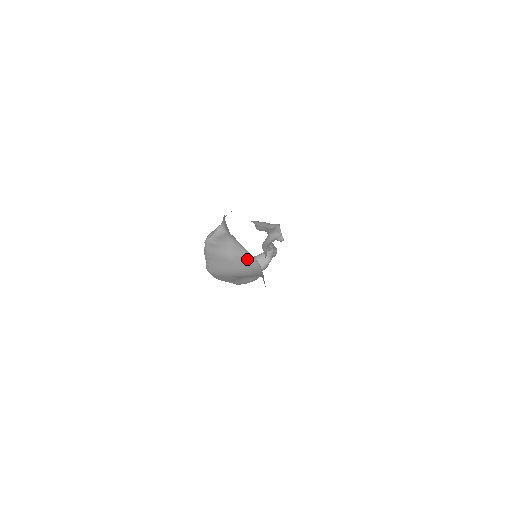
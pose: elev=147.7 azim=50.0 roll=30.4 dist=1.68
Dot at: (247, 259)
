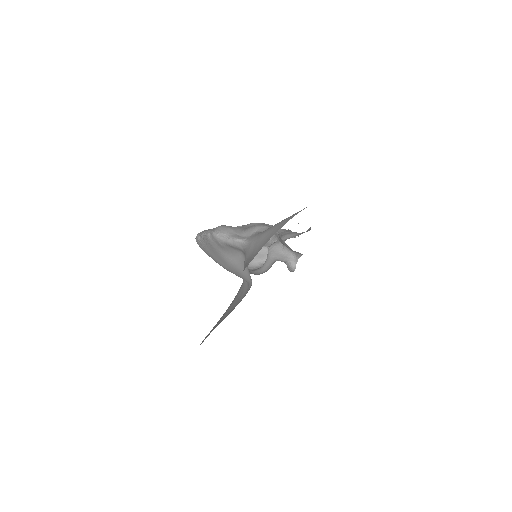
Dot at: (243, 274)
